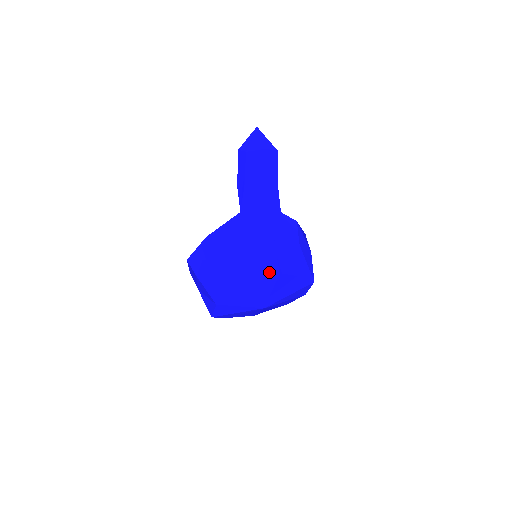
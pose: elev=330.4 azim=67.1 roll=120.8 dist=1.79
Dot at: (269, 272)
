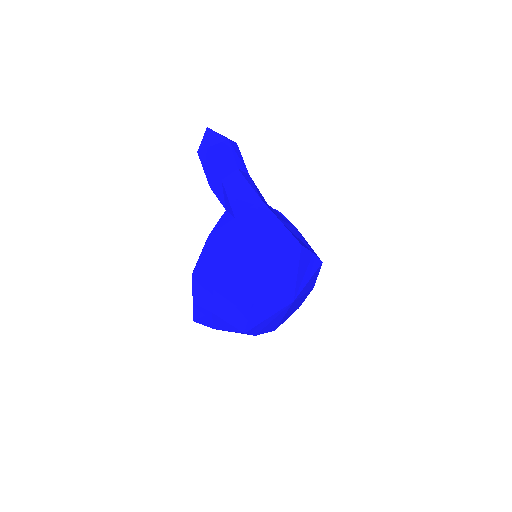
Dot at: (291, 248)
